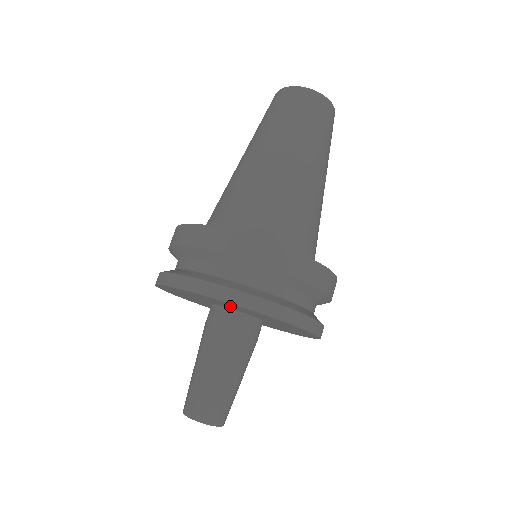
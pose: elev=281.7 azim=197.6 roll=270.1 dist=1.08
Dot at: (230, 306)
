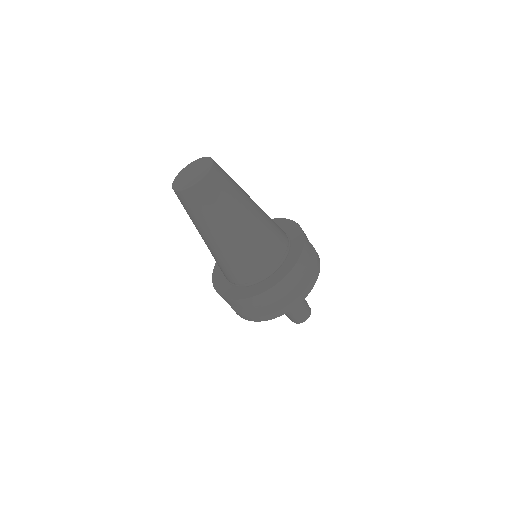
Dot at: occluded
